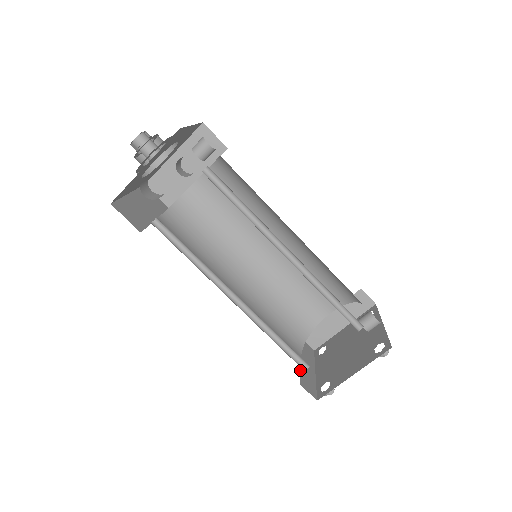
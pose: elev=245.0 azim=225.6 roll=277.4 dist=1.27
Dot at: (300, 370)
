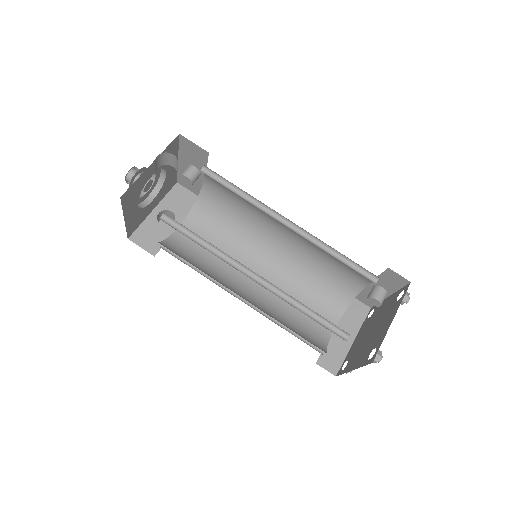
Dot at: occluded
